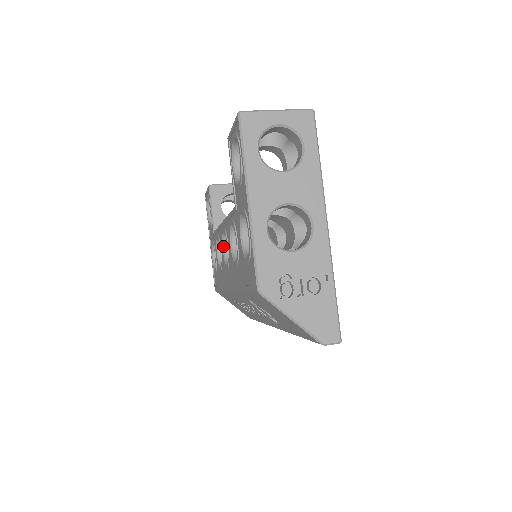
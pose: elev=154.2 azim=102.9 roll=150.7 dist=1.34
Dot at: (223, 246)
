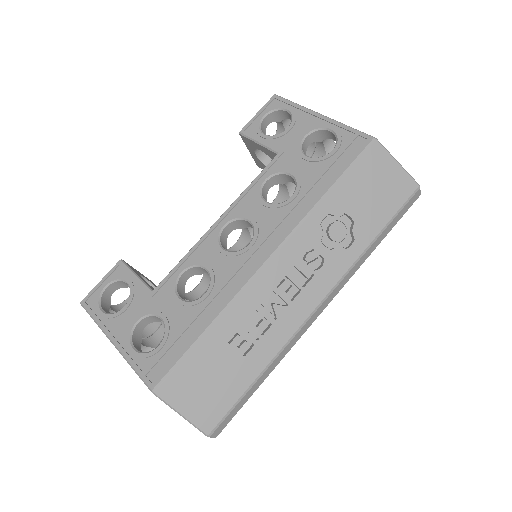
Dot at: (221, 246)
